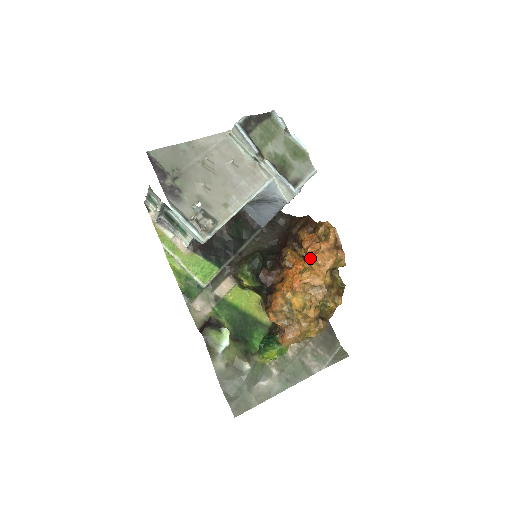
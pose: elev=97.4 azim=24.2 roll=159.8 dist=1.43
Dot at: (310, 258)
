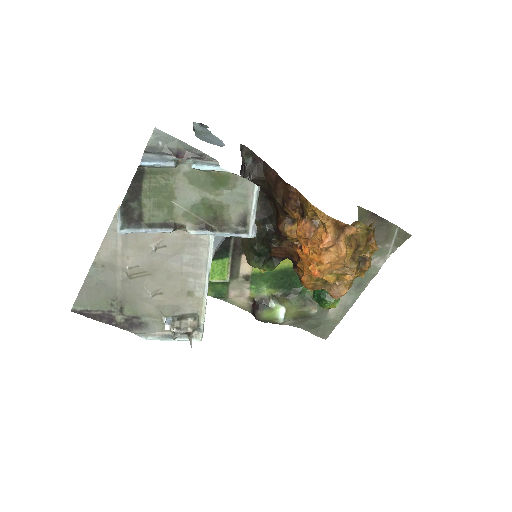
Dot at: (316, 262)
